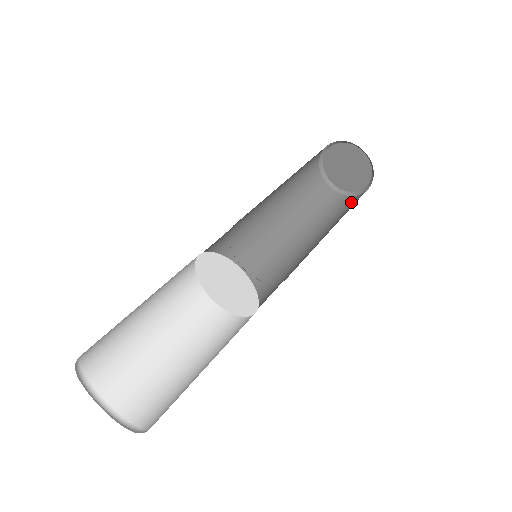
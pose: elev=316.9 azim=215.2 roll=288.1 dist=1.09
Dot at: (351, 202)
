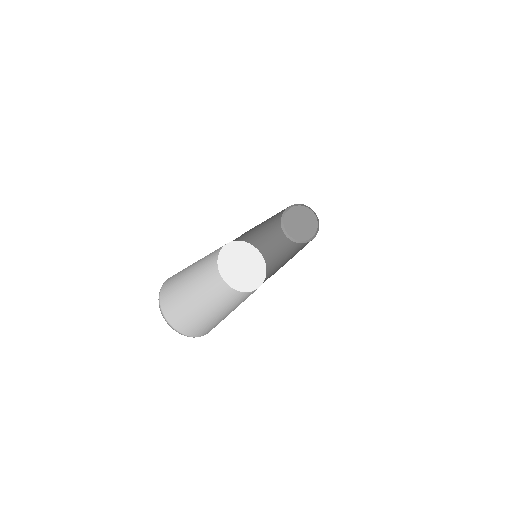
Dot at: occluded
